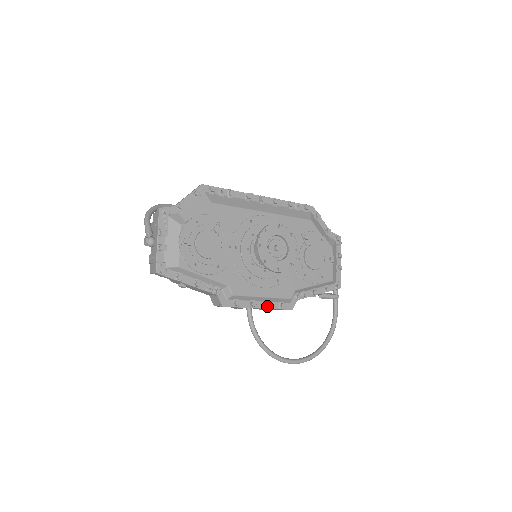
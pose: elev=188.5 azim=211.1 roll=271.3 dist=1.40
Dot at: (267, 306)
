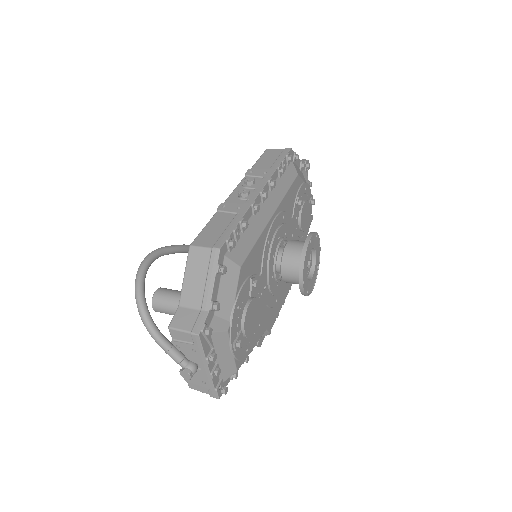
Dot at: (283, 304)
